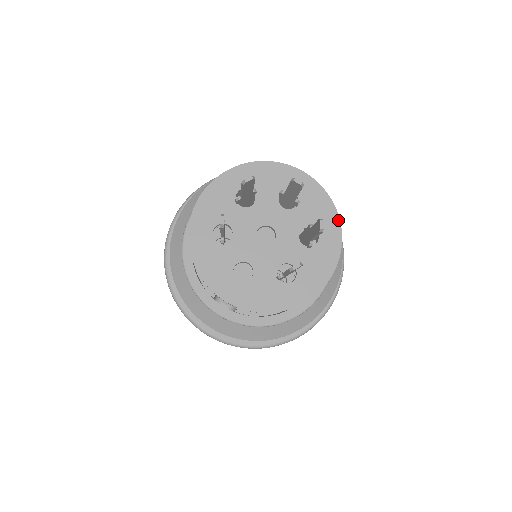
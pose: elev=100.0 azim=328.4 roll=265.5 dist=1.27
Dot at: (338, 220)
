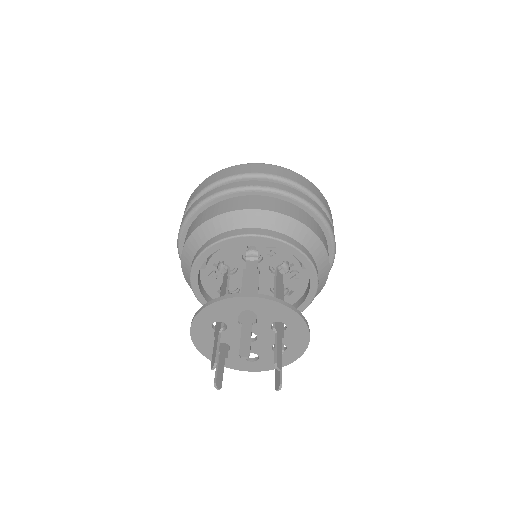
Dot at: (292, 311)
